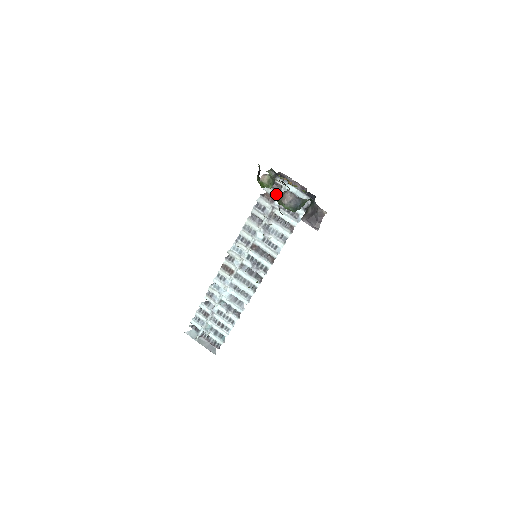
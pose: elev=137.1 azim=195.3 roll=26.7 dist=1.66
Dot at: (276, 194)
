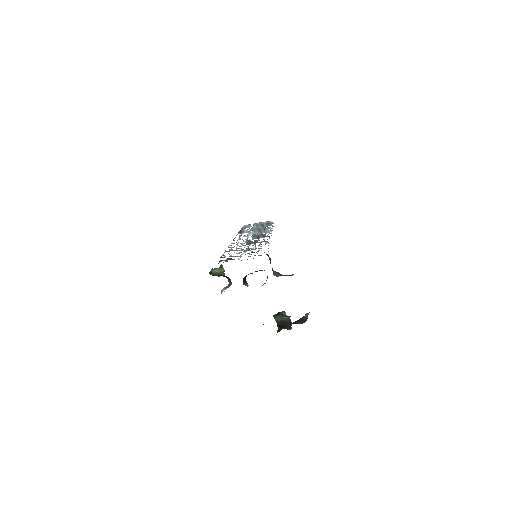
Dot at: occluded
